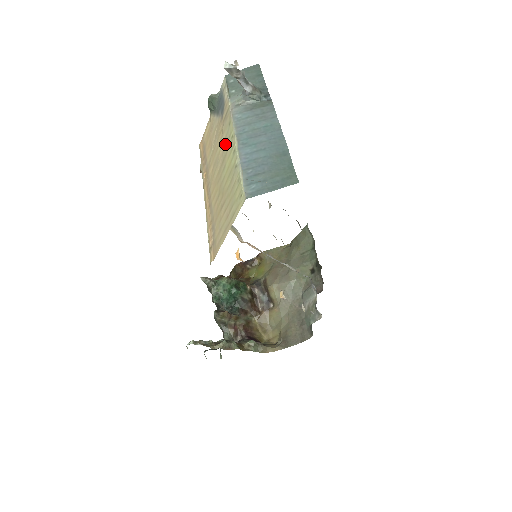
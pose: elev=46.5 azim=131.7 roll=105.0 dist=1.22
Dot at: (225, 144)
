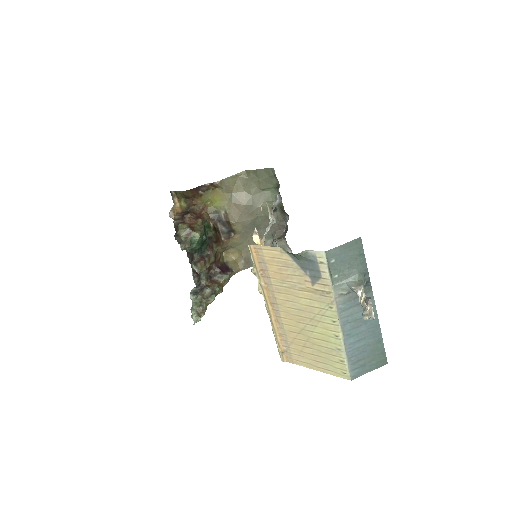
Dot at: (318, 312)
